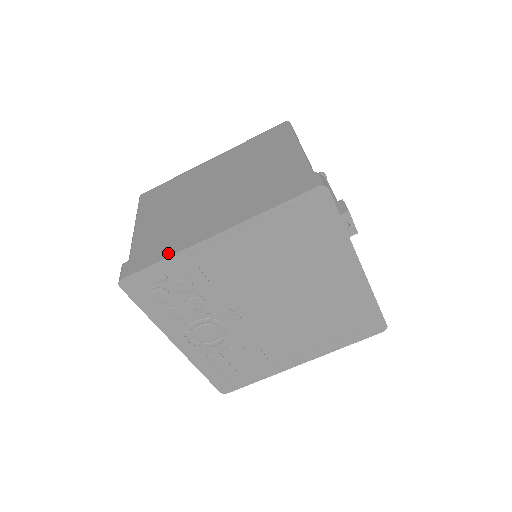
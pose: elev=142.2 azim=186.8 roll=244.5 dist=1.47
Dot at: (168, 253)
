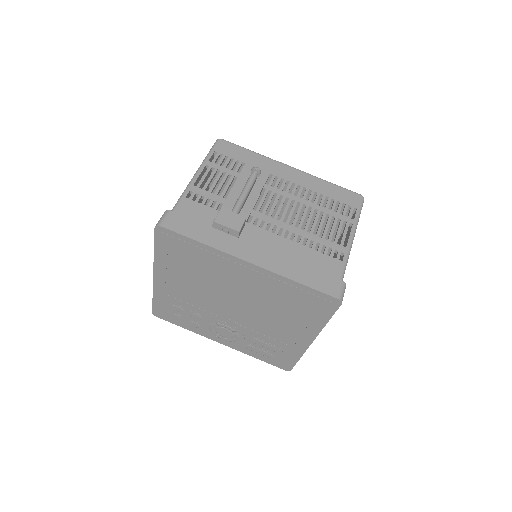
Dot at: occluded
